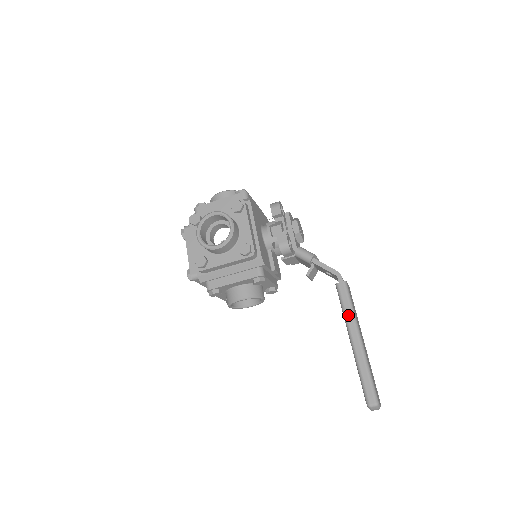
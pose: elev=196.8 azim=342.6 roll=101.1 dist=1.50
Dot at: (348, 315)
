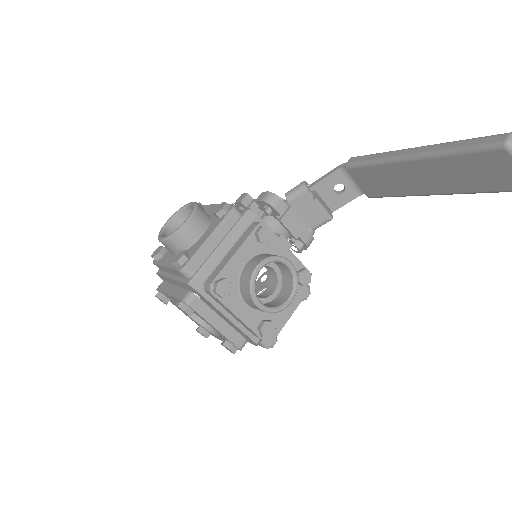
Dot at: (382, 156)
